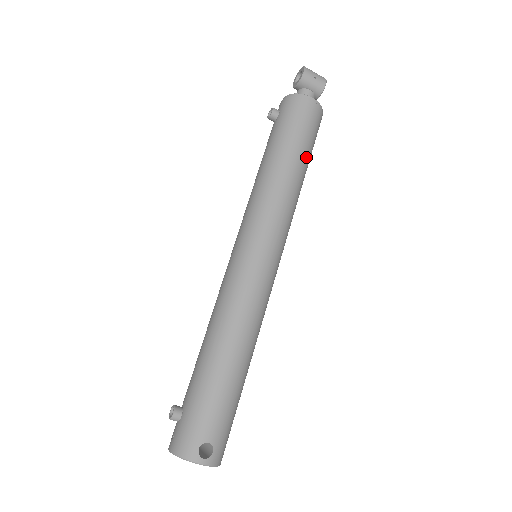
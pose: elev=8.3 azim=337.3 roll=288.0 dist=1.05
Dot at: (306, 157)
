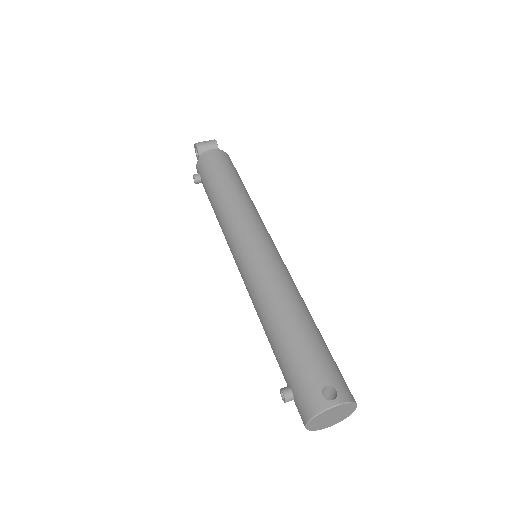
Dot at: (236, 179)
